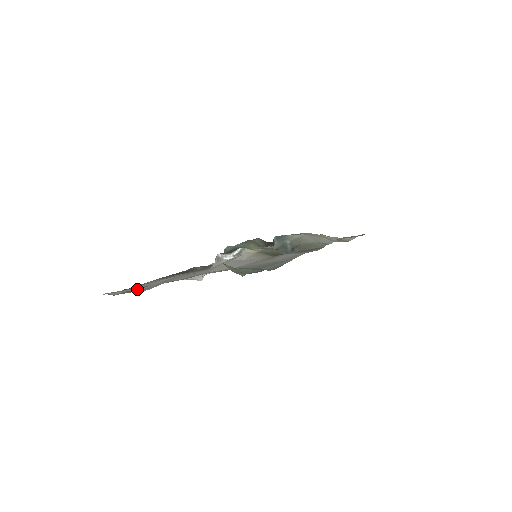
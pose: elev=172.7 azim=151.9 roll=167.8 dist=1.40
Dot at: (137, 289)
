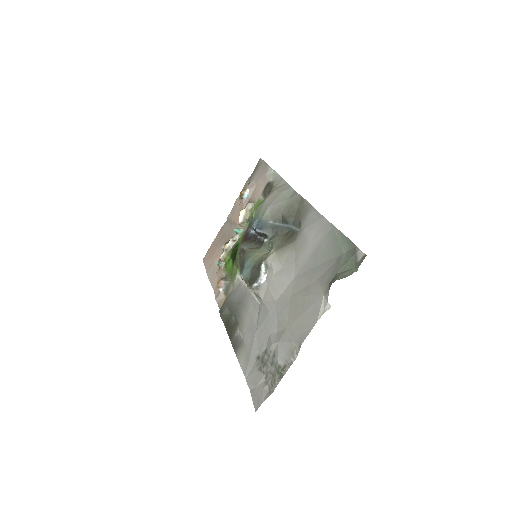
Dot at: (268, 370)
